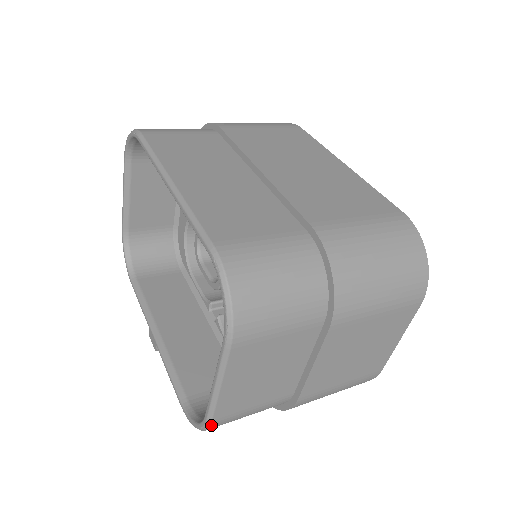
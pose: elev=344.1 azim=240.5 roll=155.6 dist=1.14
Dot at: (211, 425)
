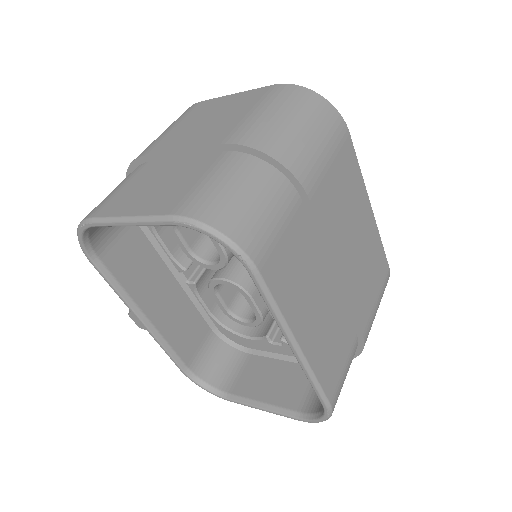
Dot at: occluded
